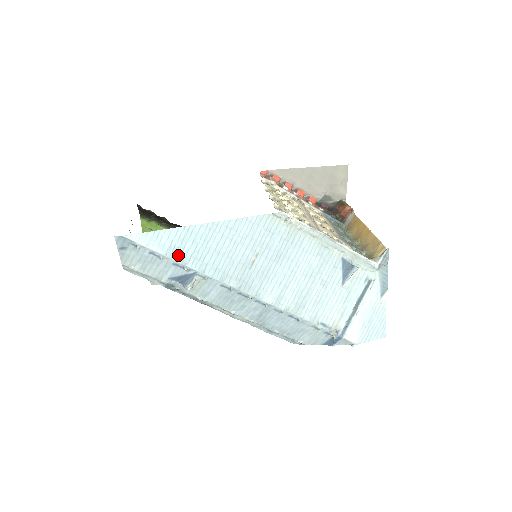
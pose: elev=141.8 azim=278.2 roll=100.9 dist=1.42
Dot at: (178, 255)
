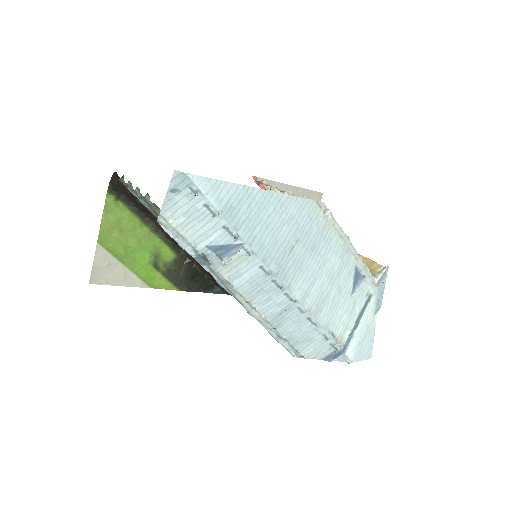
Dot at: (232, 217)
